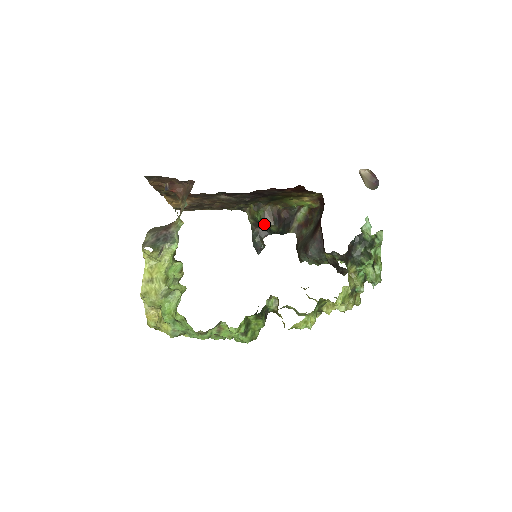
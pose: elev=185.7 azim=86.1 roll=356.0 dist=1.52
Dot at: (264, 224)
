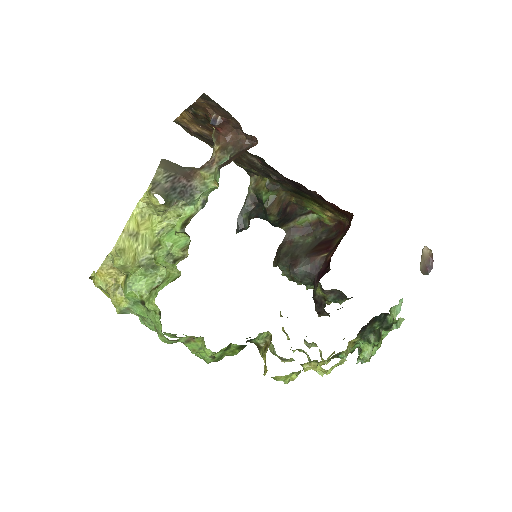
Dot at: (267, 208)
